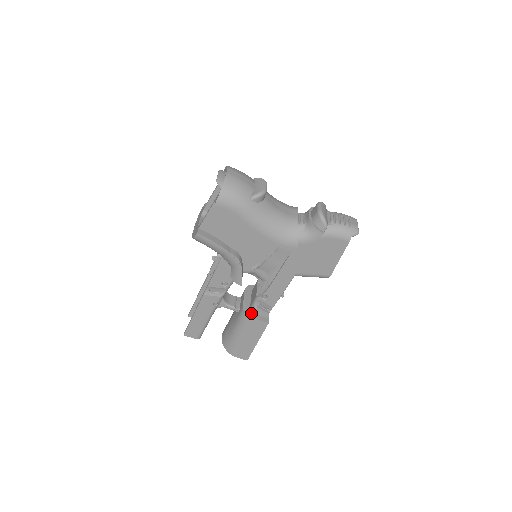
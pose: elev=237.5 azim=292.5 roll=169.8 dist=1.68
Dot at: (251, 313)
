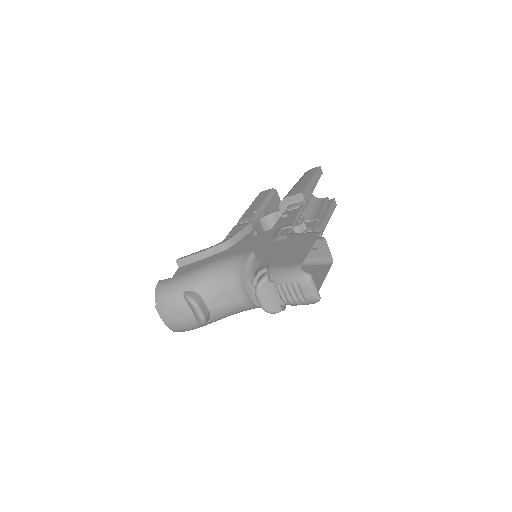
Dot at: occluded
